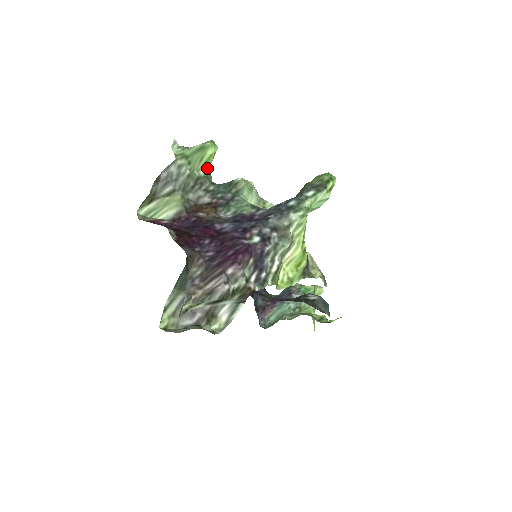
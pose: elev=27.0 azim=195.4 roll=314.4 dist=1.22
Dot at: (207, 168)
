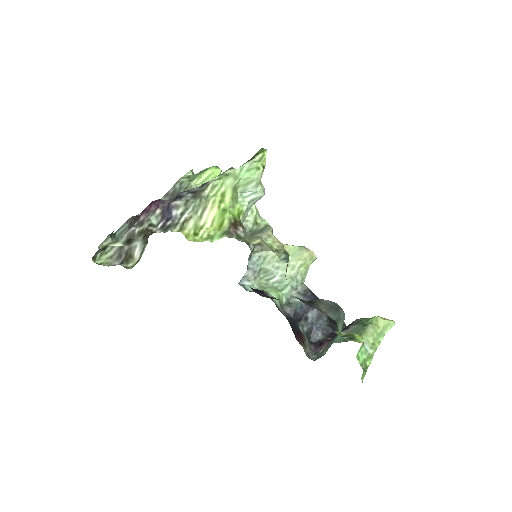
Dot at: occluded
